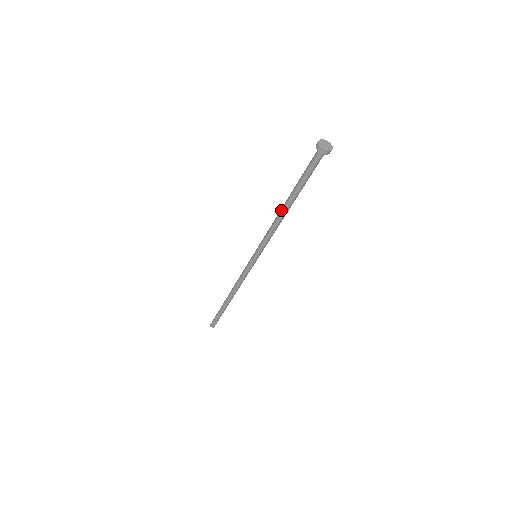
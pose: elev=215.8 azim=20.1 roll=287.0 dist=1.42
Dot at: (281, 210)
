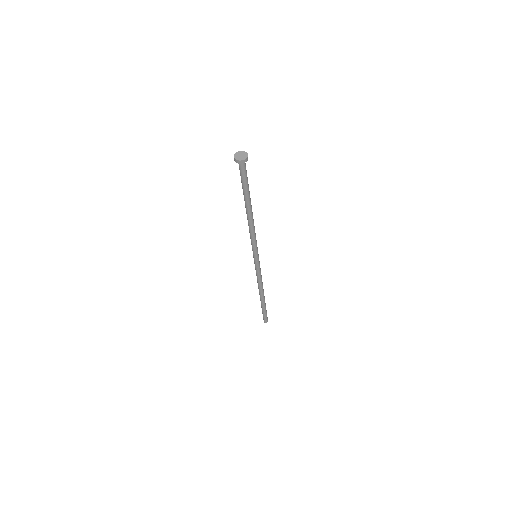
Dot at: occluded
